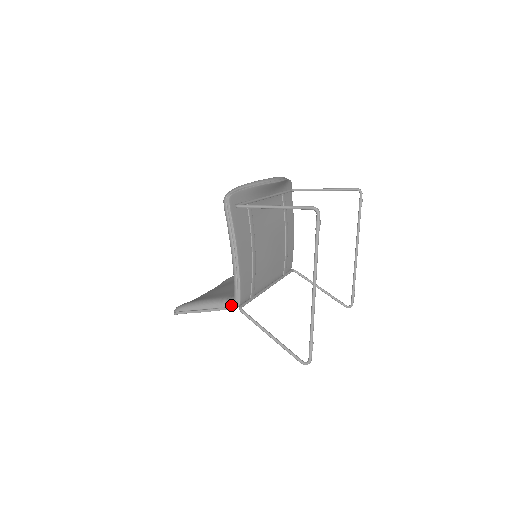
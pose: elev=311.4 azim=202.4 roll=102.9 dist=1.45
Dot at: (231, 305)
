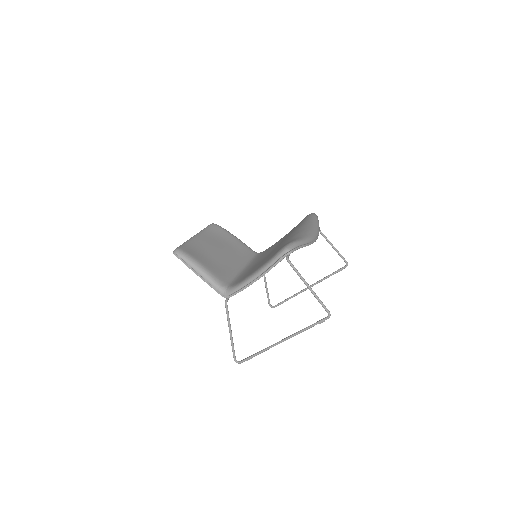
Dot at: (222, 293)
